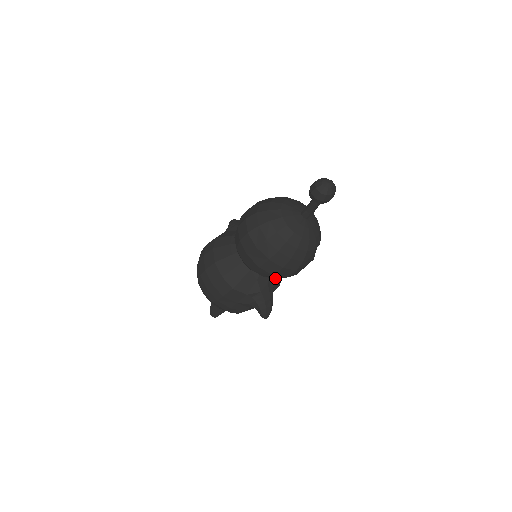
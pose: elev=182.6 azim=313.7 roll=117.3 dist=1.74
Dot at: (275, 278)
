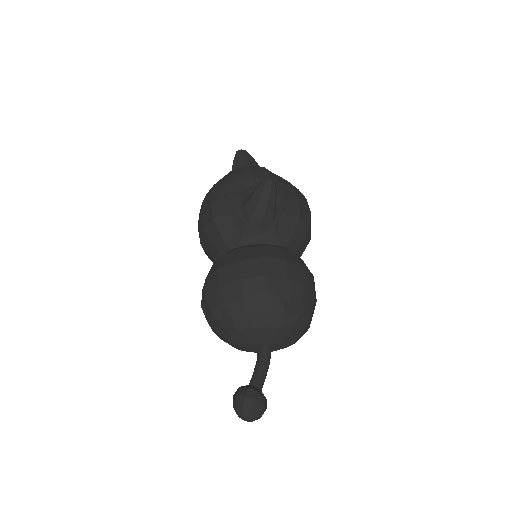
Dot at: occluded
